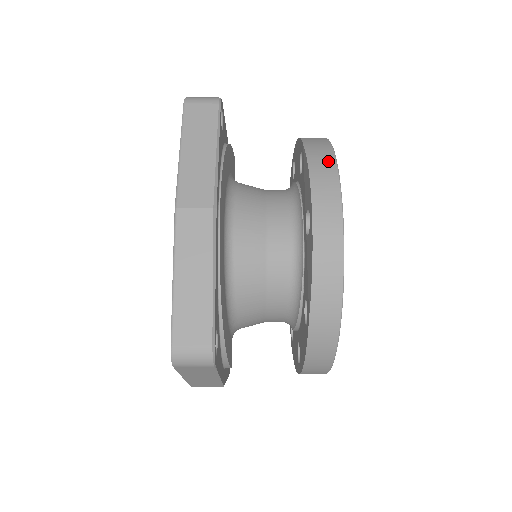
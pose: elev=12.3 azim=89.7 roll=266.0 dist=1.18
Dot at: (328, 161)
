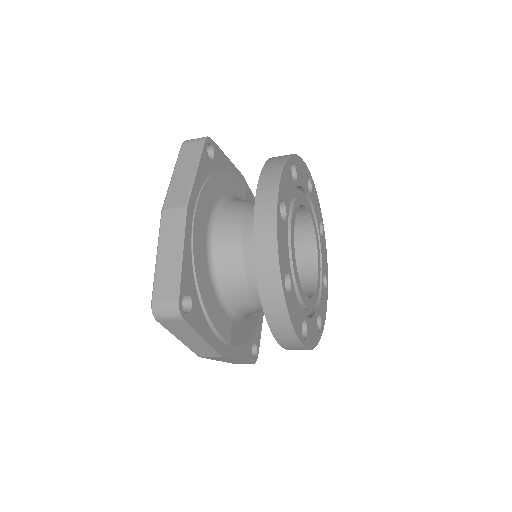
Dot at: (277, 167)
